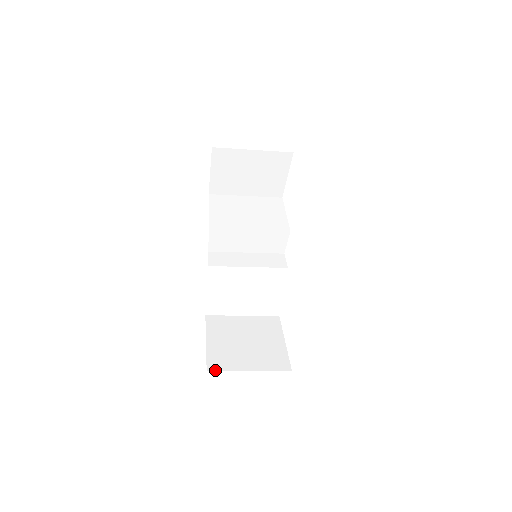
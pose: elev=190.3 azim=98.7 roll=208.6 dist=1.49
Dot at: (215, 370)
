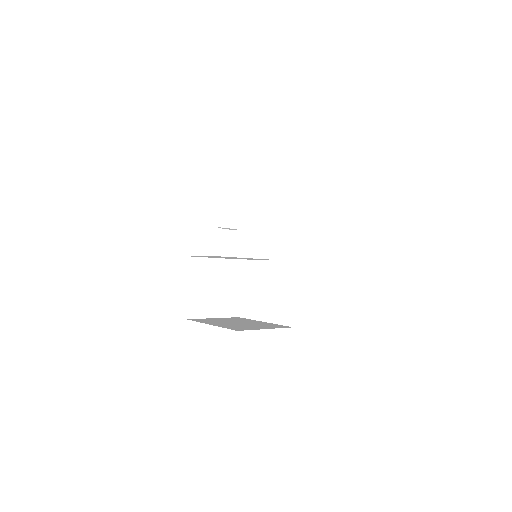
Dot at: (192, 318)
